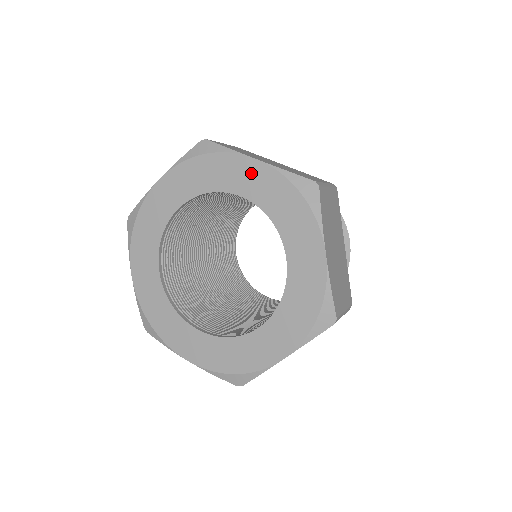
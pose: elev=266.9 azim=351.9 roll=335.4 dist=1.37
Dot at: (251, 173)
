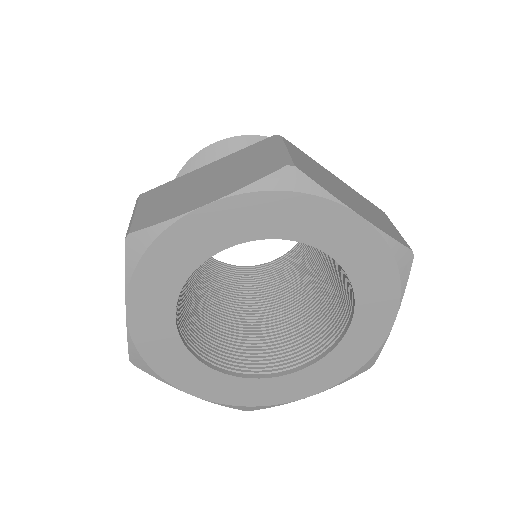
Dot at: (216, 221)
